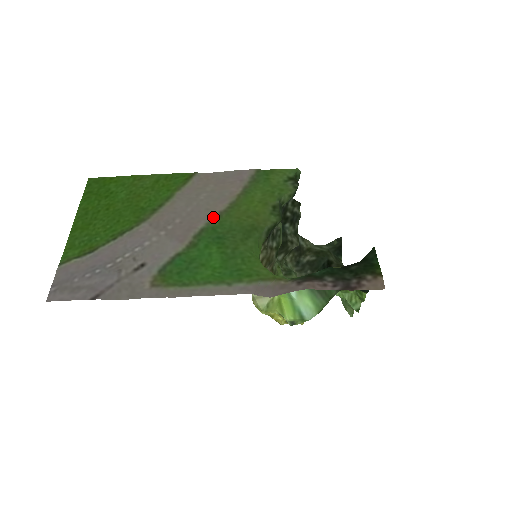
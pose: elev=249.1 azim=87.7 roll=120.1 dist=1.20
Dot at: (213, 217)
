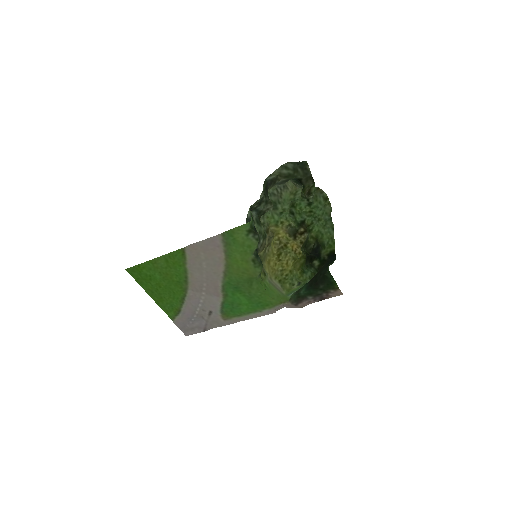
Dot at: (222, 277)
